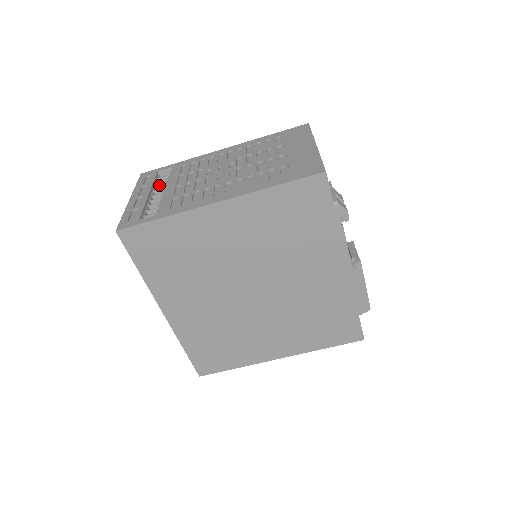
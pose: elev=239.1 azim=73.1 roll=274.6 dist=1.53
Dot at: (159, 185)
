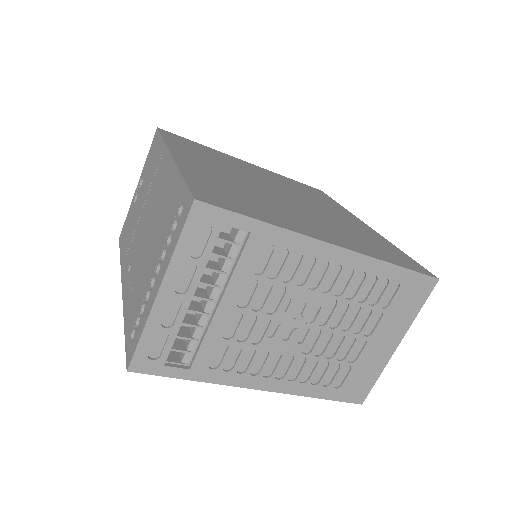
Dot at: (213, 271)
